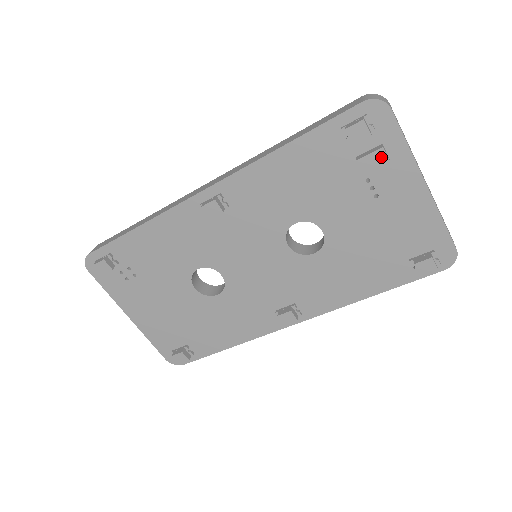
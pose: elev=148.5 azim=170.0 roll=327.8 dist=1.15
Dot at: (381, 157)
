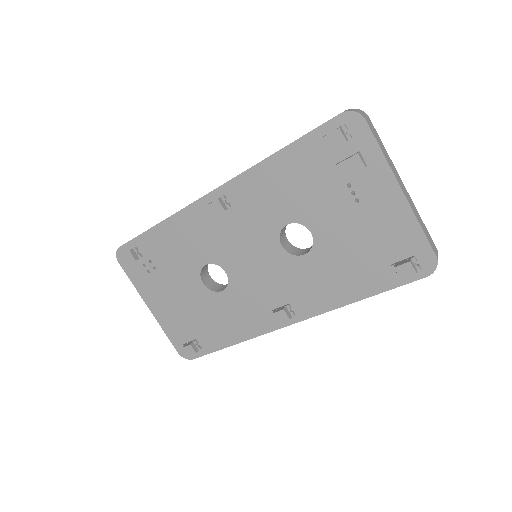
Dot at: (357, 162)
